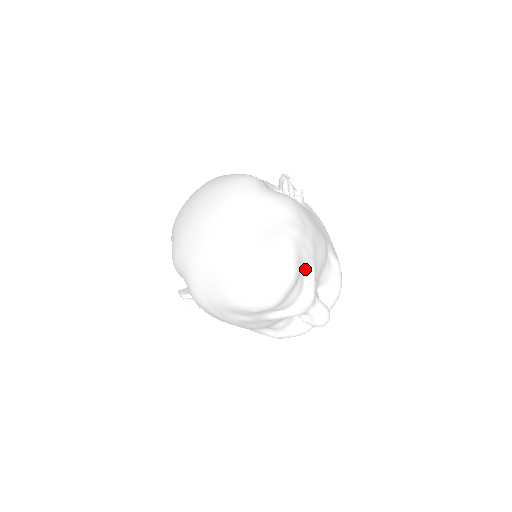
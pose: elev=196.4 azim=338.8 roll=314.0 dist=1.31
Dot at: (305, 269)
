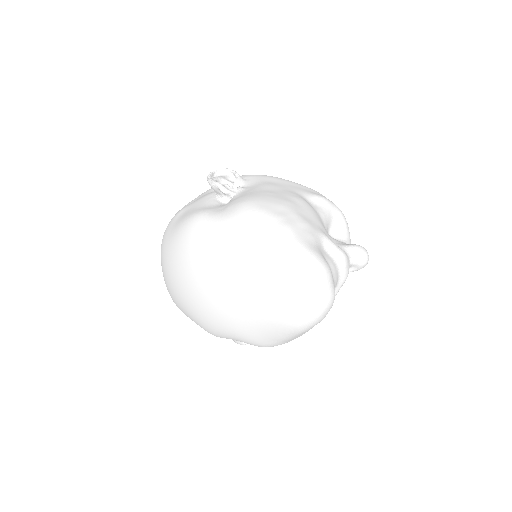
Dot at: (320, 245)
